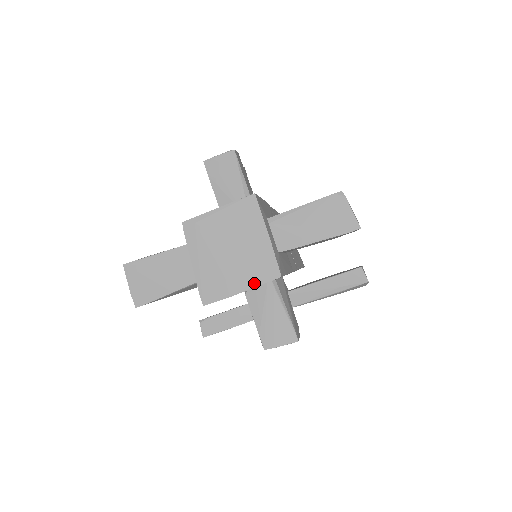
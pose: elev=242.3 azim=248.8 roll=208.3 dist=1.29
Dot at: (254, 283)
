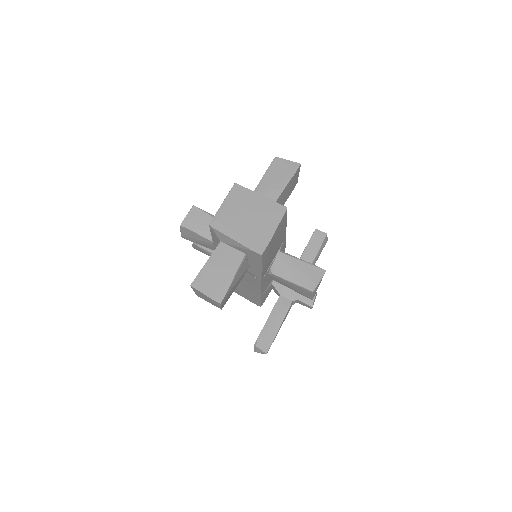
Dot at: (277, 222)
